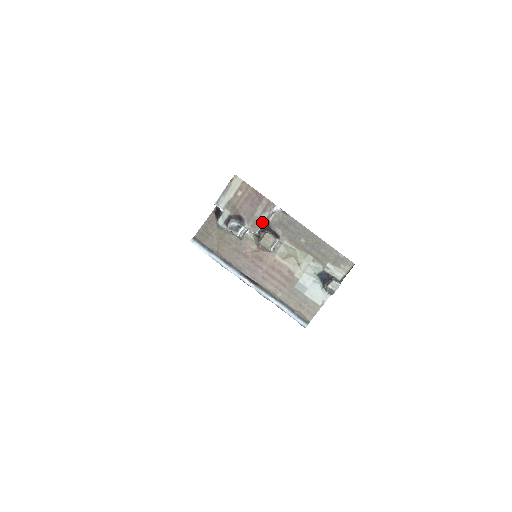
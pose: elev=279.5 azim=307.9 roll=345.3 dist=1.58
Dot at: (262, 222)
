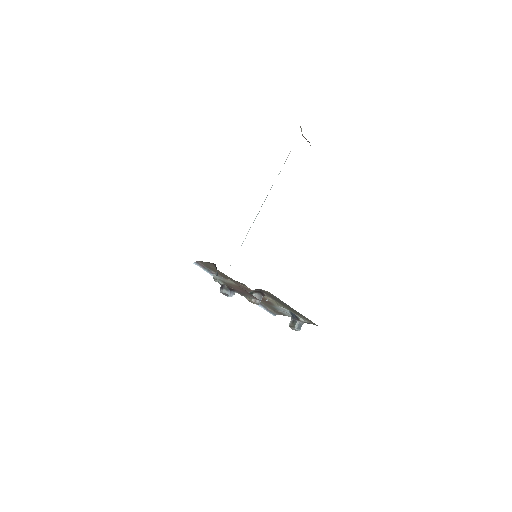
Dot at: (249, 297)
